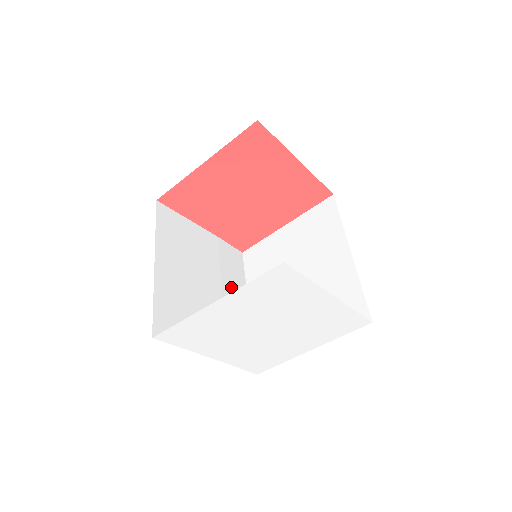
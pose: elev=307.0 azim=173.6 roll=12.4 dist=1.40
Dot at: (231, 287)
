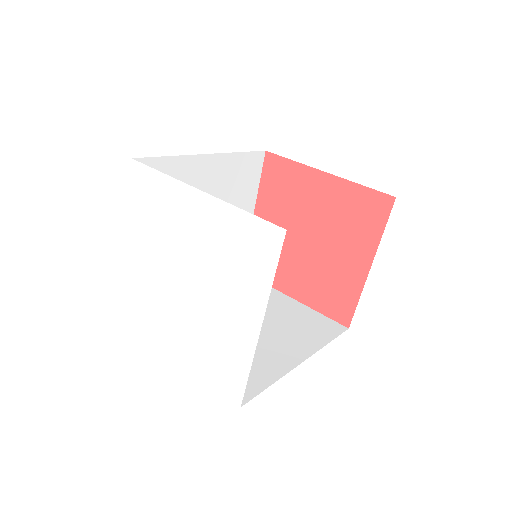
Dot at: occluded
